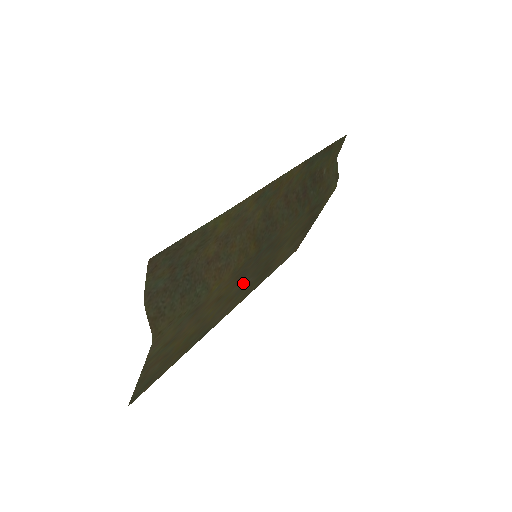
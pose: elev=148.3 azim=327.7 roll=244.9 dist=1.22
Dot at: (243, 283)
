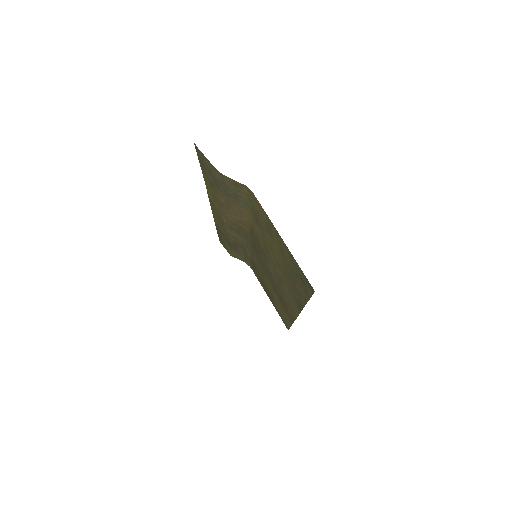
Dot at: (272, 272)
